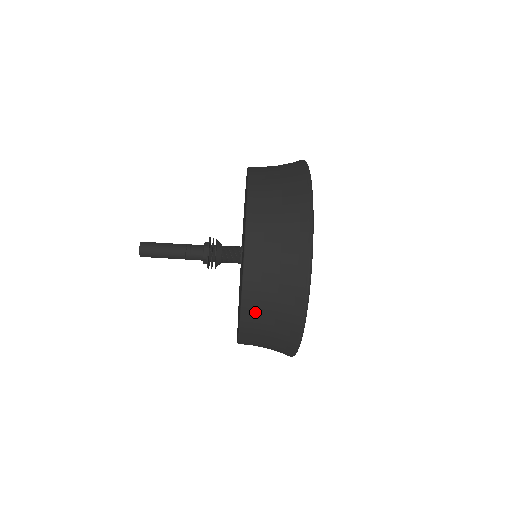
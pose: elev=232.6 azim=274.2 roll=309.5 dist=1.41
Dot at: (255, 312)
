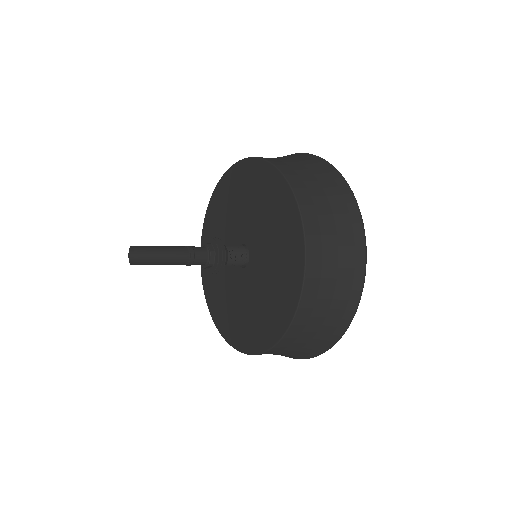
Dot at: occluded
